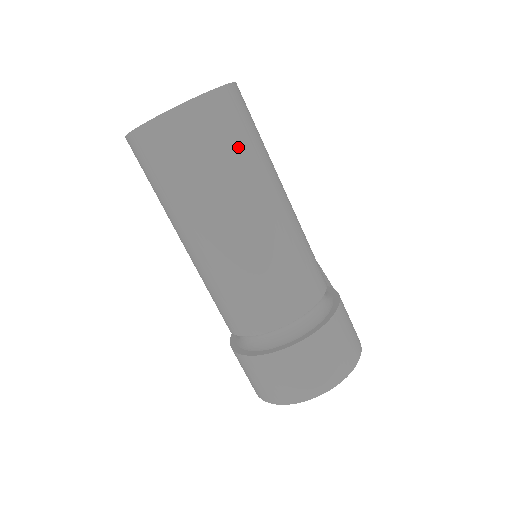
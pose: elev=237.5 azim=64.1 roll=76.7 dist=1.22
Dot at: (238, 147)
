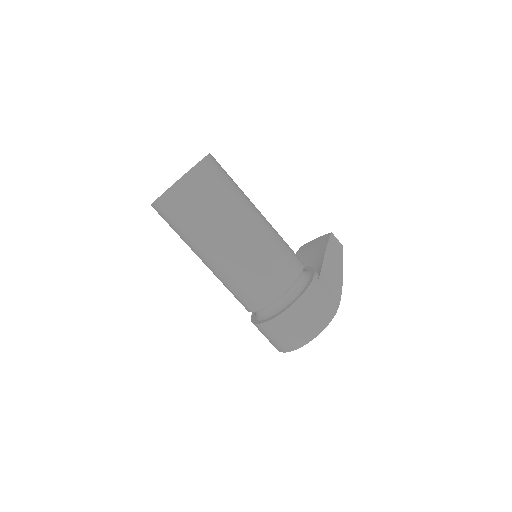
Dot at: (202, 210)
